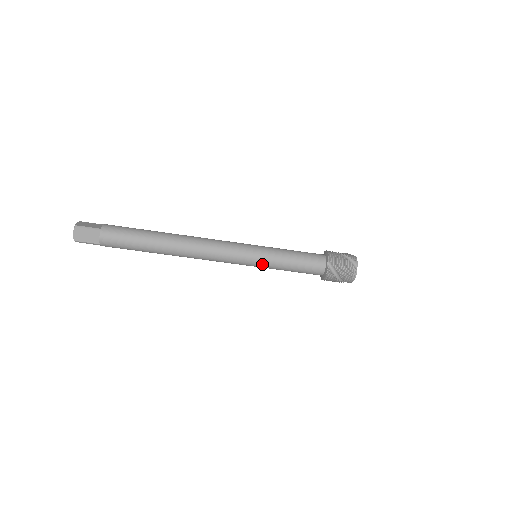
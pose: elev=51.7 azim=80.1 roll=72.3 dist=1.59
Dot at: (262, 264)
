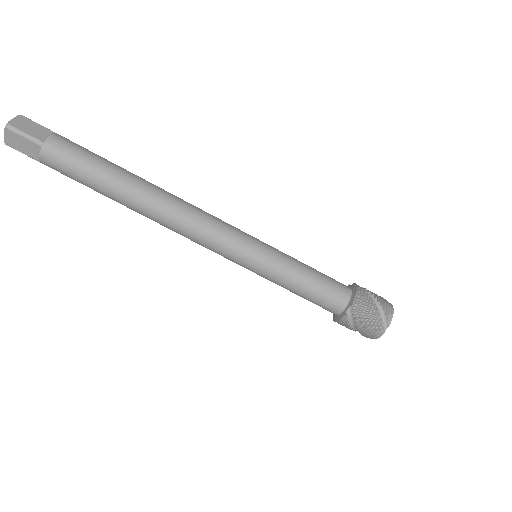
Dot at: (258, 273)
